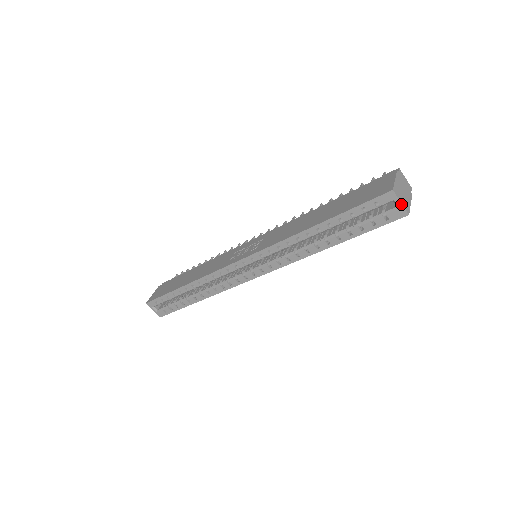
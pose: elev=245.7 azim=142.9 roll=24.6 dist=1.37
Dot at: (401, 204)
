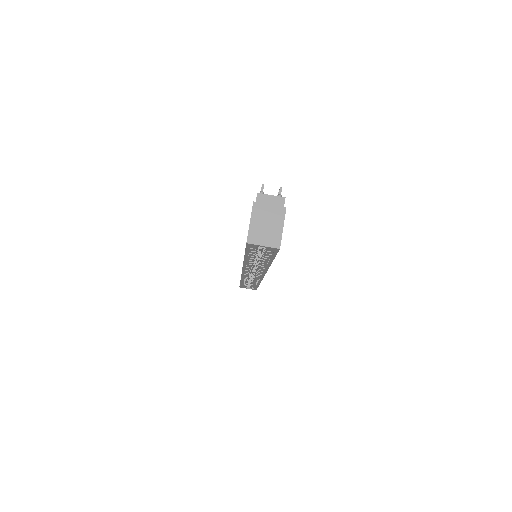
Dot at: (265, 246)
